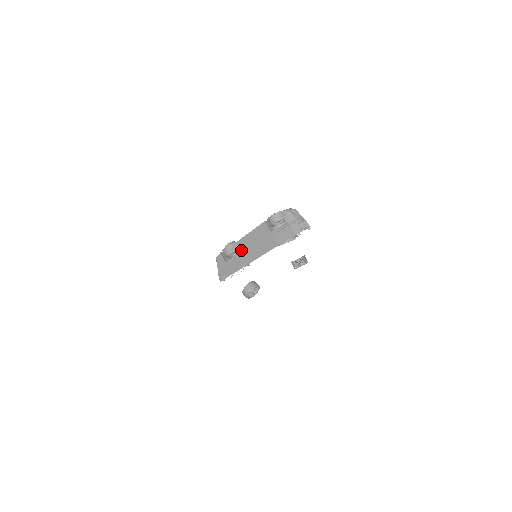
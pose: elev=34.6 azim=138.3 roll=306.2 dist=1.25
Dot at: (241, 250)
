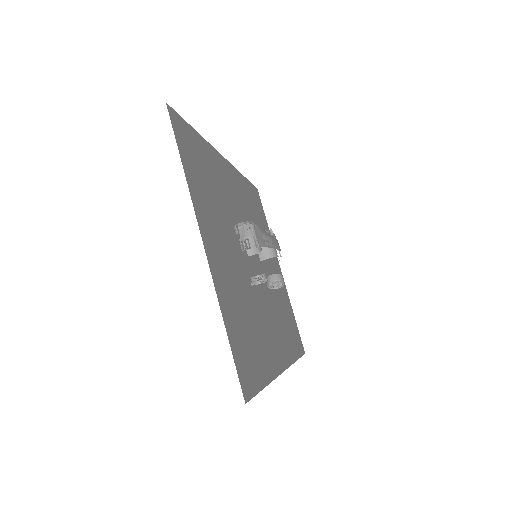
Dot at: occluded
